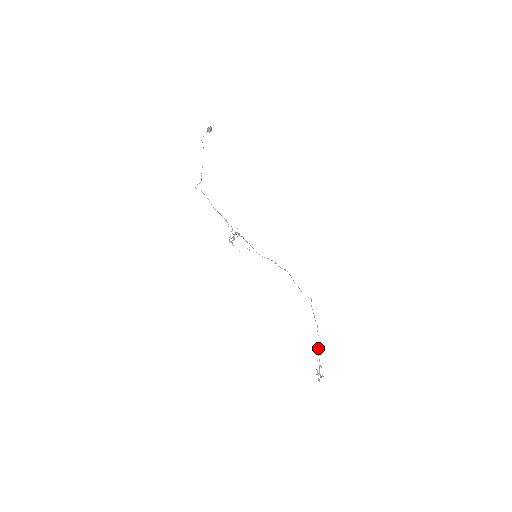
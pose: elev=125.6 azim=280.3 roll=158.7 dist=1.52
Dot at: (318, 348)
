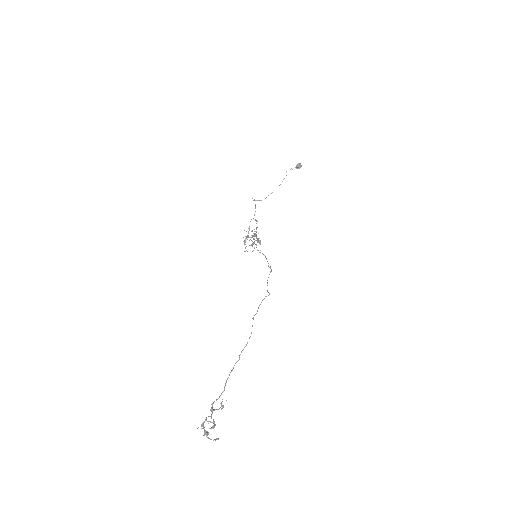
Dot at: occluded
